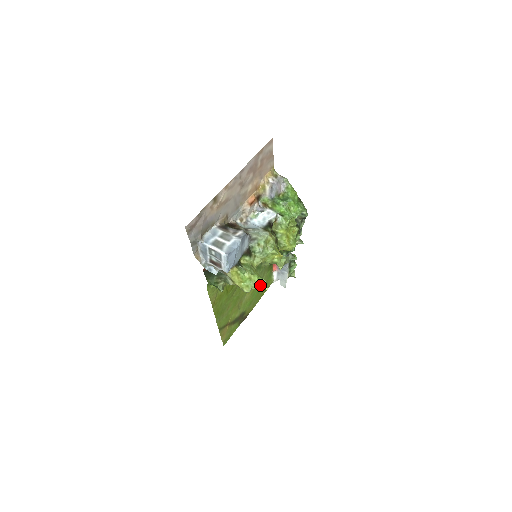
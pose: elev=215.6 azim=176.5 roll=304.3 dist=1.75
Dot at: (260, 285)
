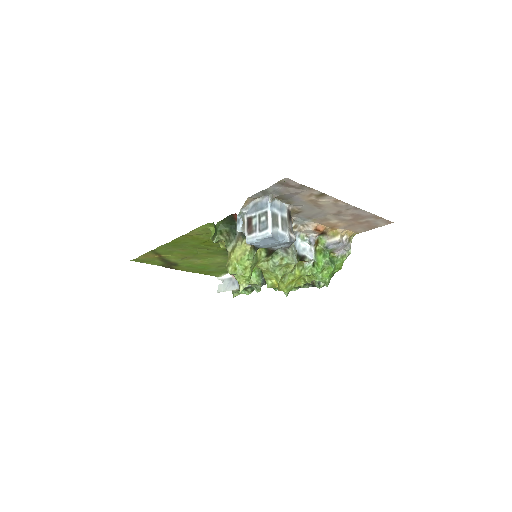
Dot at: (242, 281)
